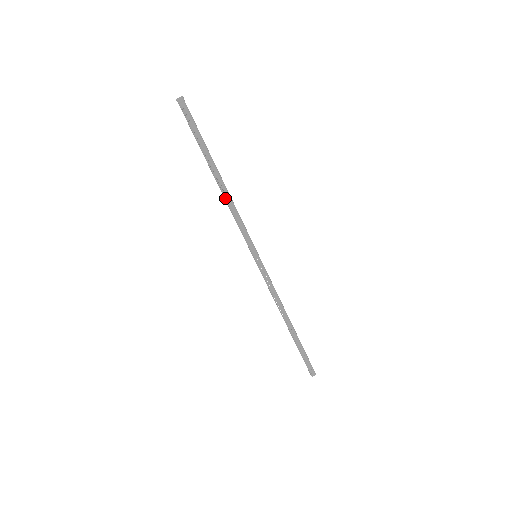
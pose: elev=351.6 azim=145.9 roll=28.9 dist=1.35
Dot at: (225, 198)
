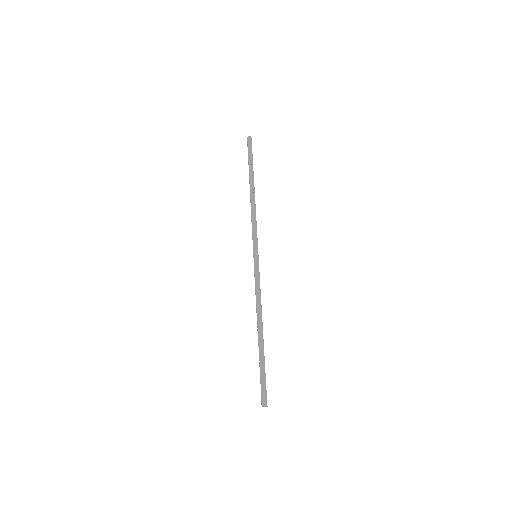
Dot at: (253, 203)
